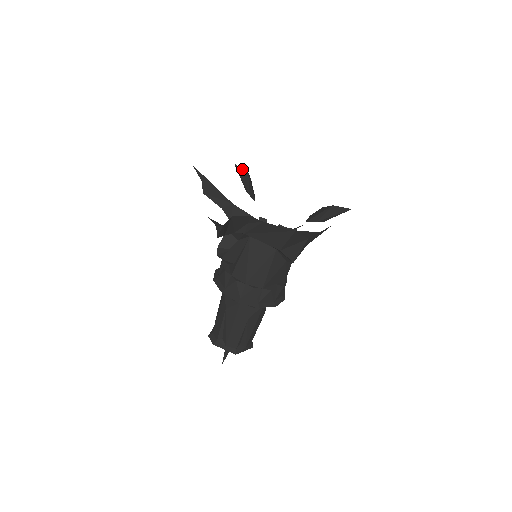
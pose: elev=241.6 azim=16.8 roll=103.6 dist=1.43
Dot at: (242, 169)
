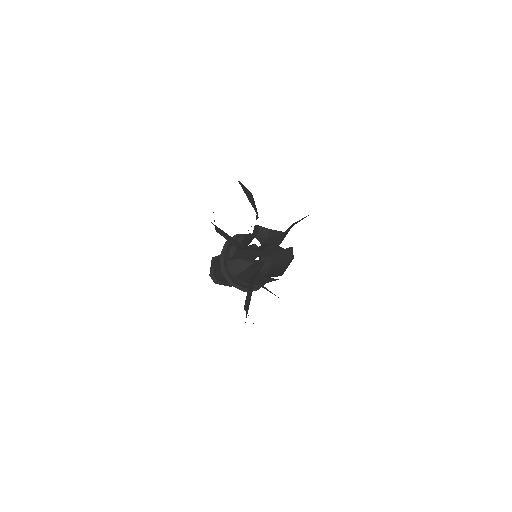
Dot at: (246, 188)
